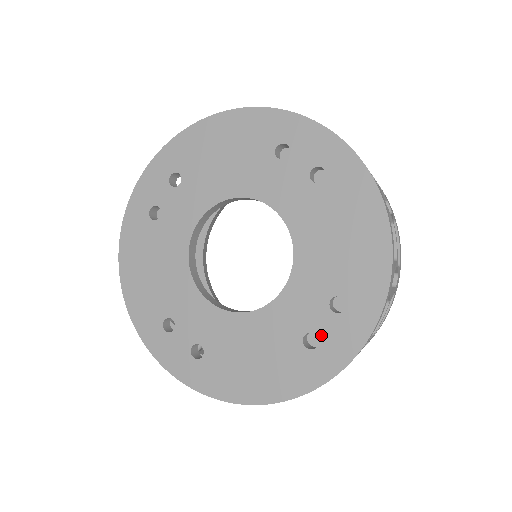
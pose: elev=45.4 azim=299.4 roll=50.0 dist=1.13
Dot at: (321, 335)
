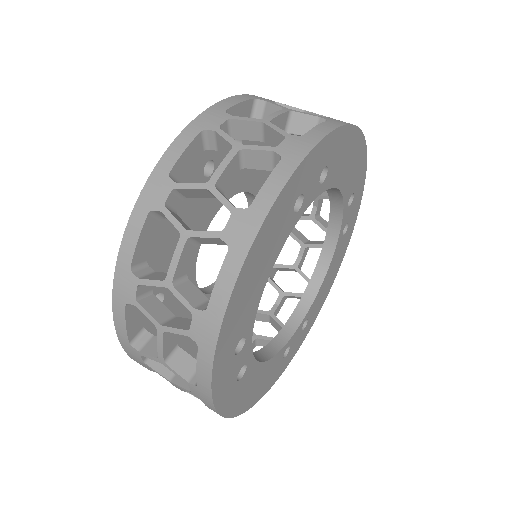
Dot at: occluded
